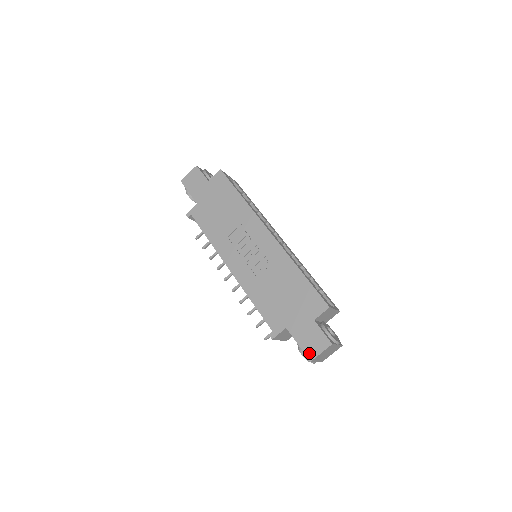
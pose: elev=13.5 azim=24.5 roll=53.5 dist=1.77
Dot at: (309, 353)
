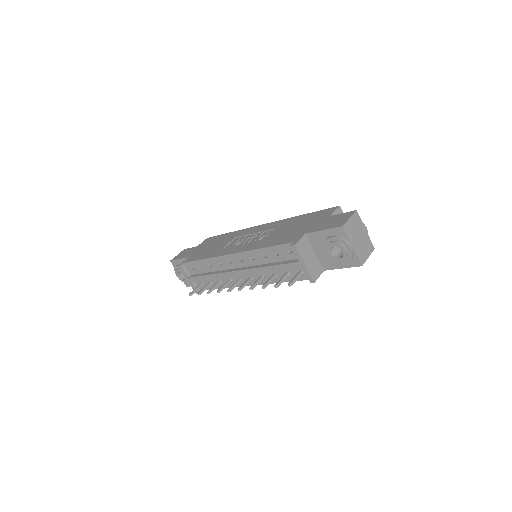
Dot at: (338, 225)
